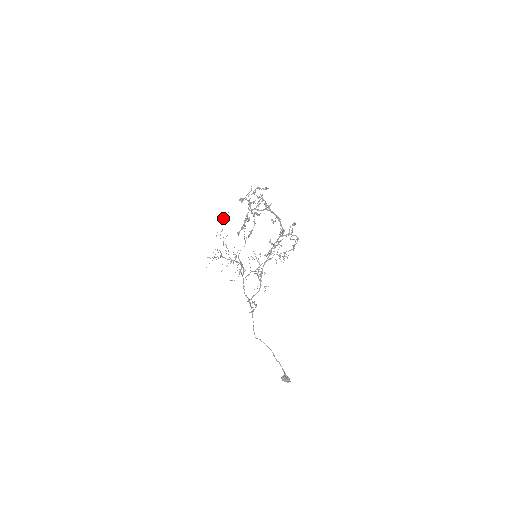
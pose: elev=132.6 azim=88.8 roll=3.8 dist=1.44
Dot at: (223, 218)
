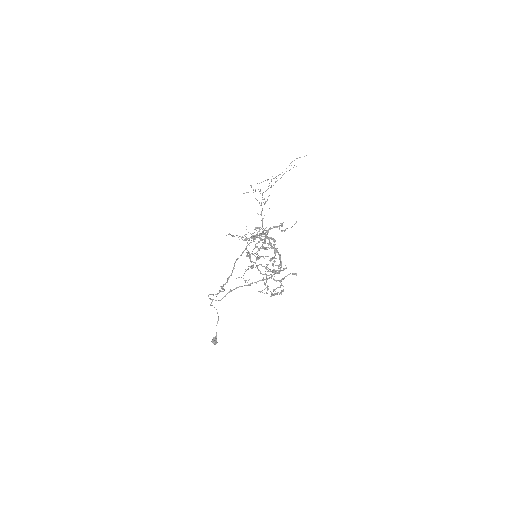
Dot at: (294, 160)
